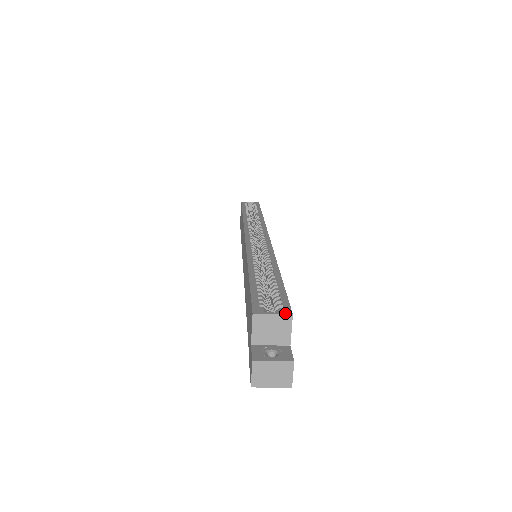
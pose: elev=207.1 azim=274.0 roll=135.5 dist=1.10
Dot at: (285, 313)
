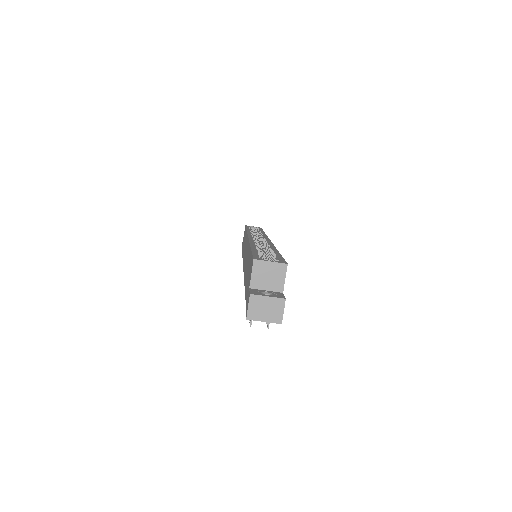
Dot at: (281, 262)
